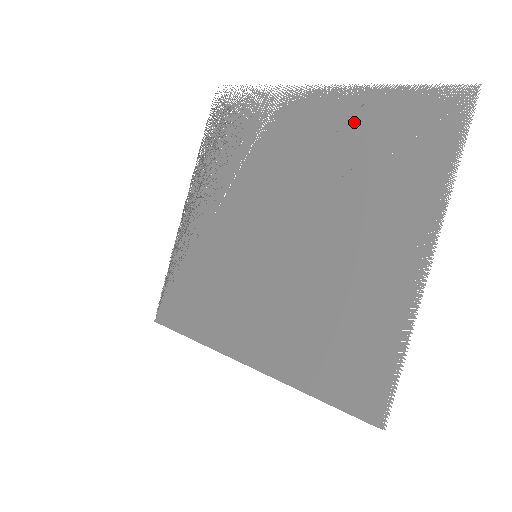
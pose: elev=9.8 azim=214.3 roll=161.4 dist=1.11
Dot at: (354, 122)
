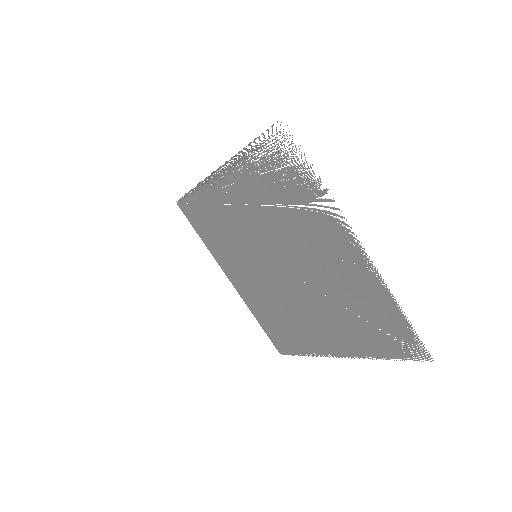
Dot at: (359, 286)
